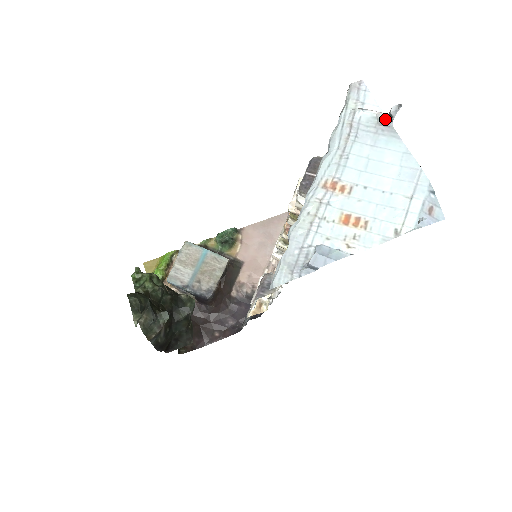
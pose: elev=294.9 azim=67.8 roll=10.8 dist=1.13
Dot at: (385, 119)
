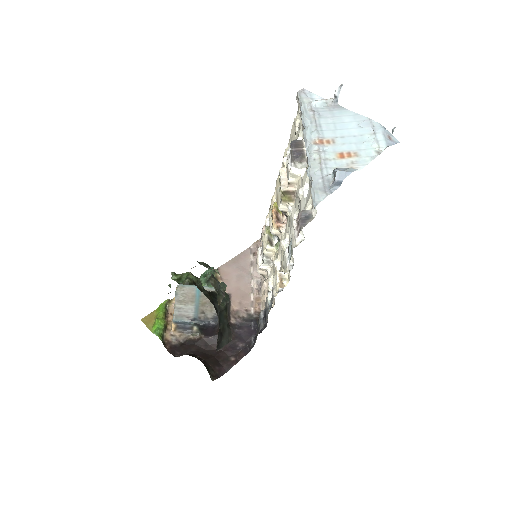
Dot at: (332, 101)
